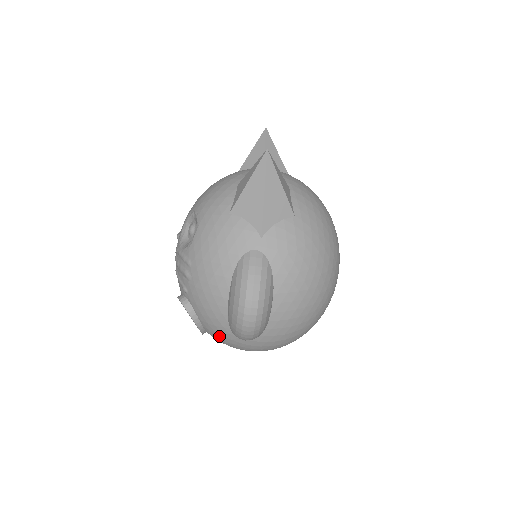
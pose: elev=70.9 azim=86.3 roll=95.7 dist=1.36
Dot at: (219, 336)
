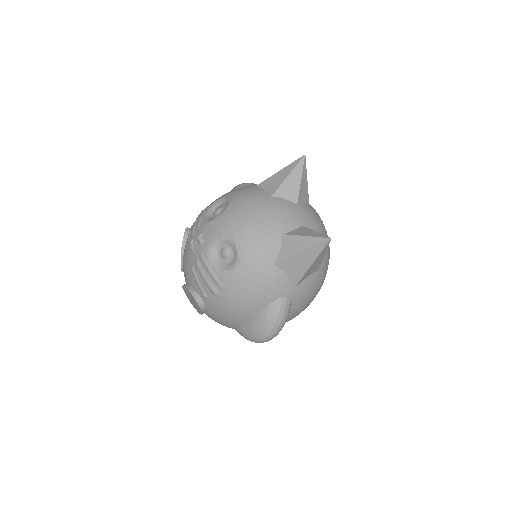
Dot at: occluded
